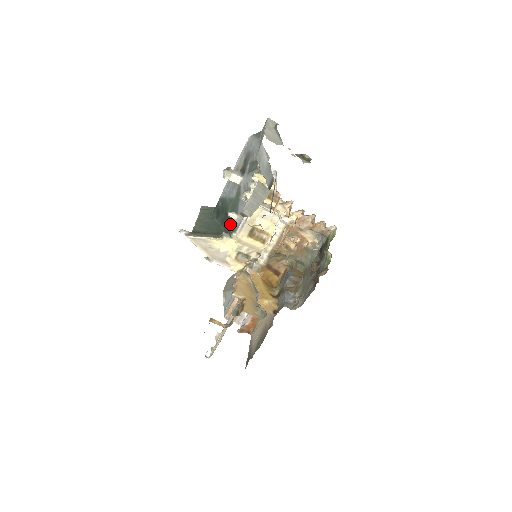
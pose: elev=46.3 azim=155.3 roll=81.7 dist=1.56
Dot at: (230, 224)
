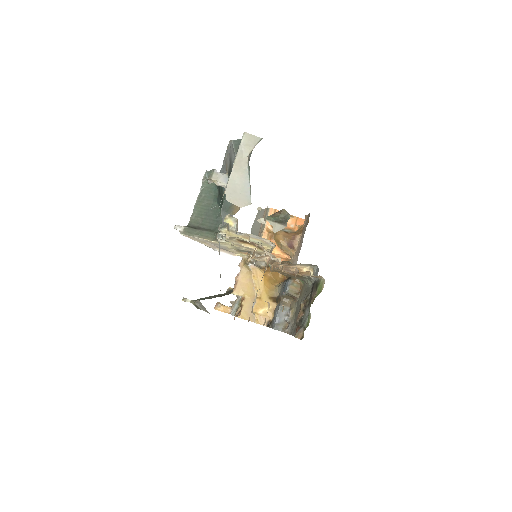
Dot at: occluded
